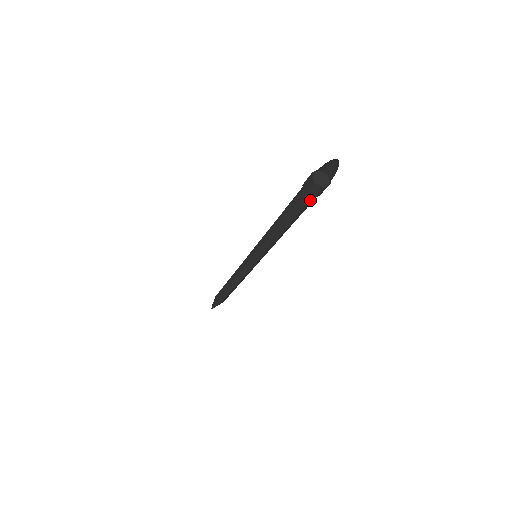
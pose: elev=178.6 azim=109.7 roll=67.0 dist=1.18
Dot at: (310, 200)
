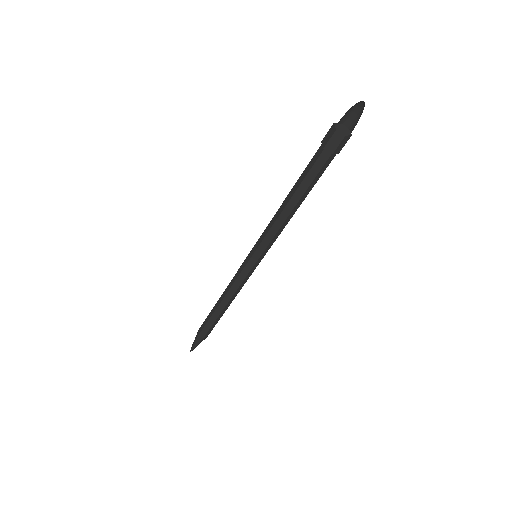
Dot at: occluded
